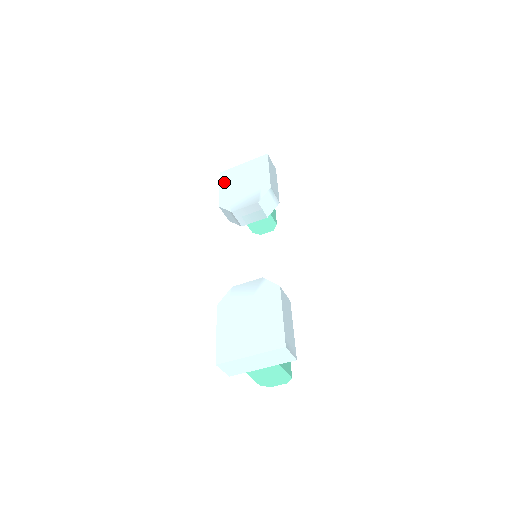
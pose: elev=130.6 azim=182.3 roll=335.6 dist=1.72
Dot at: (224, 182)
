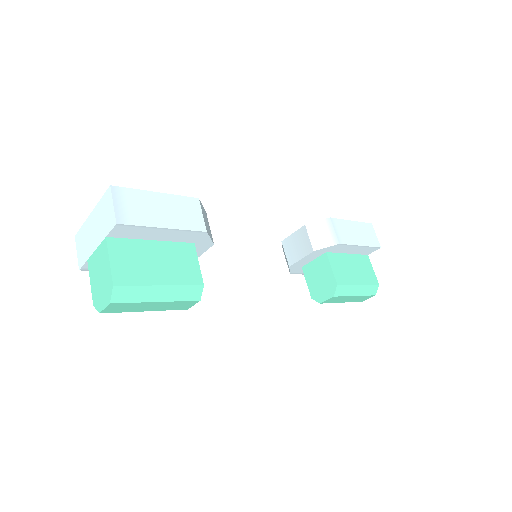
Dot at: occluded
